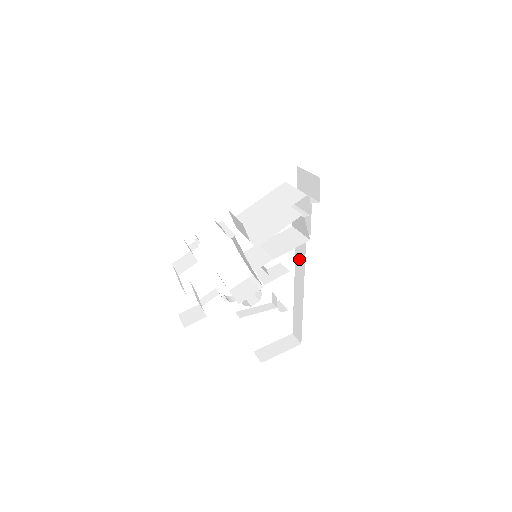
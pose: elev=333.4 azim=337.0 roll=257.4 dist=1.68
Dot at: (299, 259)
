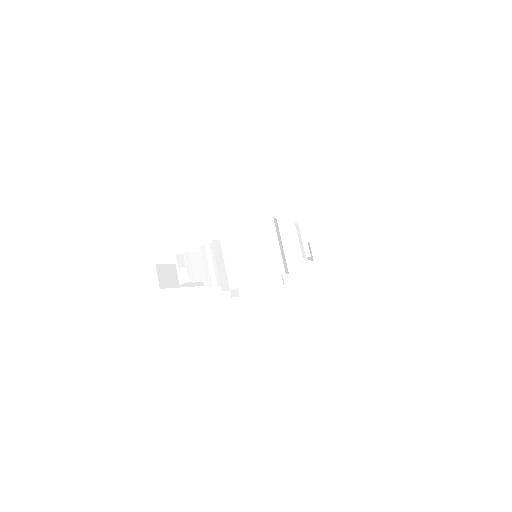
Dot at: occluded
